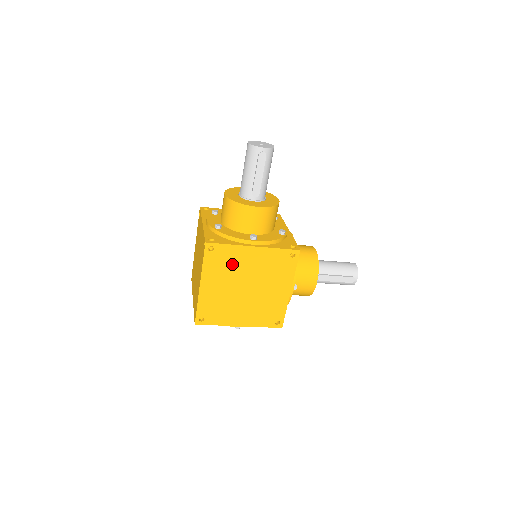
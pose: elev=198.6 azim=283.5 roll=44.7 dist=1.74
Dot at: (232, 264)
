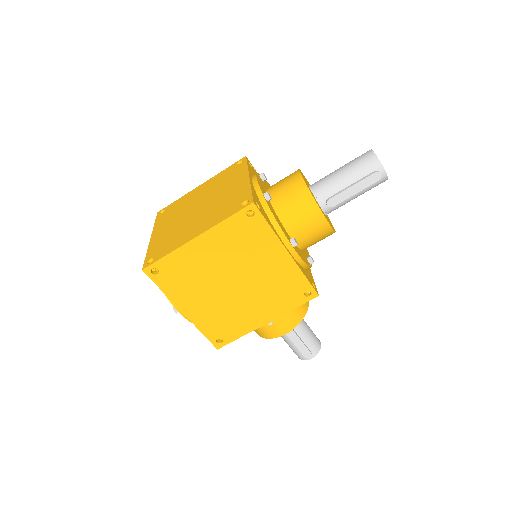
Dot at: (250, 248)
